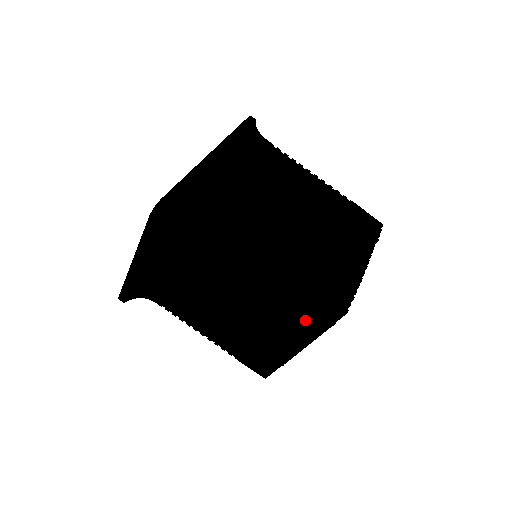
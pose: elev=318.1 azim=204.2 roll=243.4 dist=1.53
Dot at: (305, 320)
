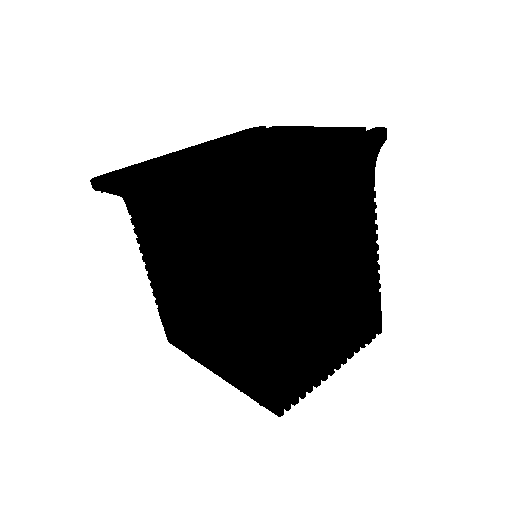
Dot at: (242, 377)
